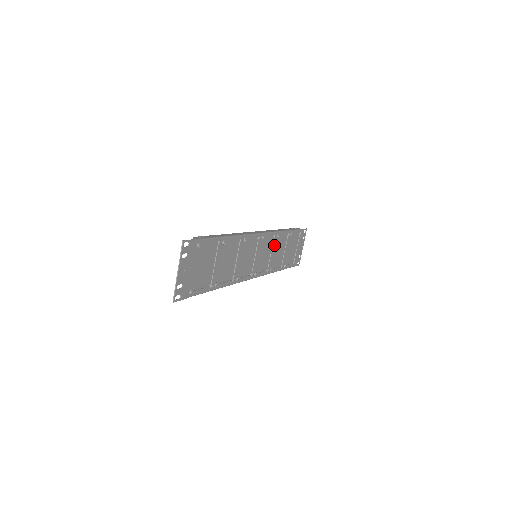
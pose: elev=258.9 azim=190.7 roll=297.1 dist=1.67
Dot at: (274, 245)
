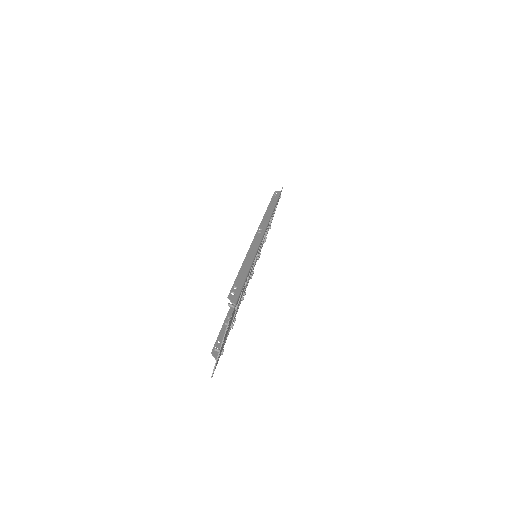
Dot at: (266, 230)
